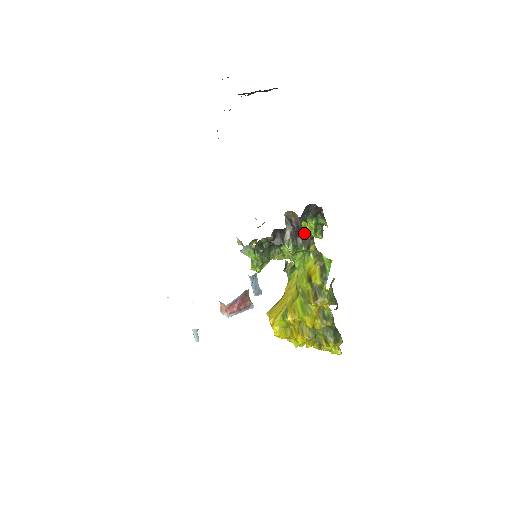
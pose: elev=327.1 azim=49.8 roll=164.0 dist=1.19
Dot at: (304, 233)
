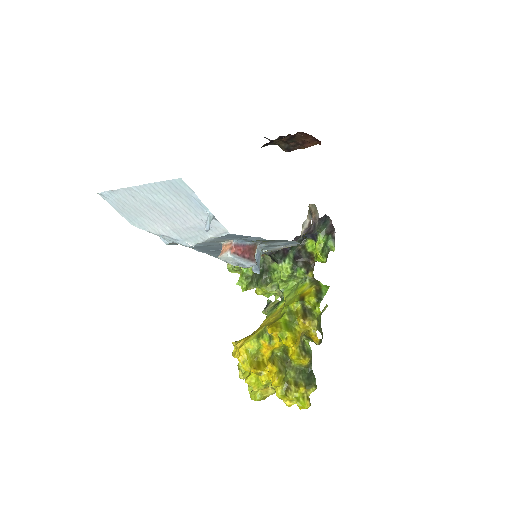
Dot at: (306, 259)
